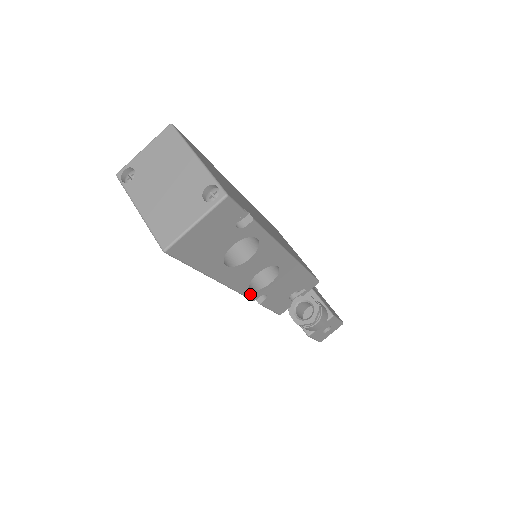
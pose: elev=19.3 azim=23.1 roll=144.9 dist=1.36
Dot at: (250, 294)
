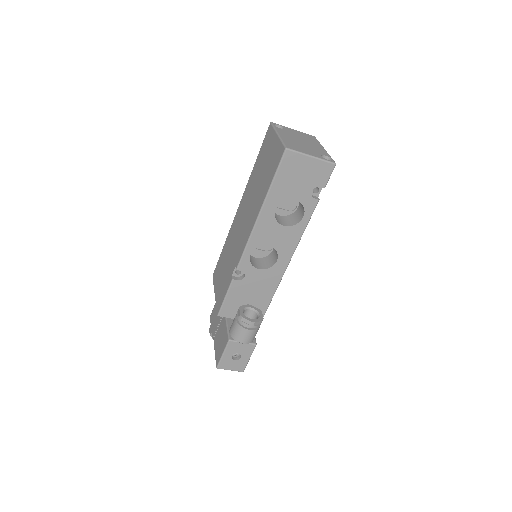
Dot at: (245, 258)
